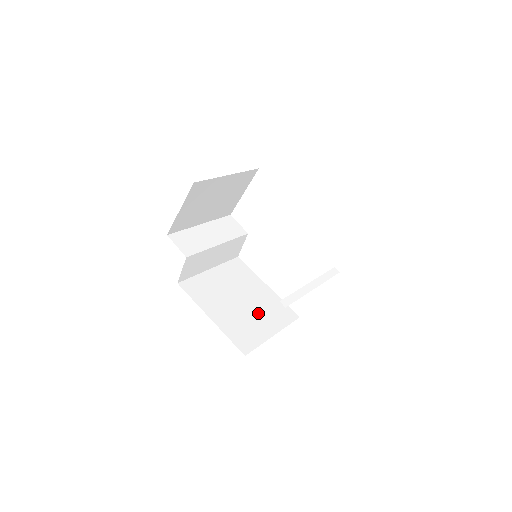
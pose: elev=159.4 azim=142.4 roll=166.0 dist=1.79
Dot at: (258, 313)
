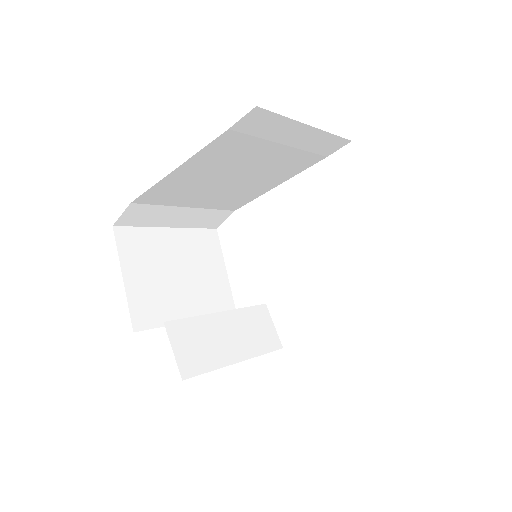
Dot at: occluded
